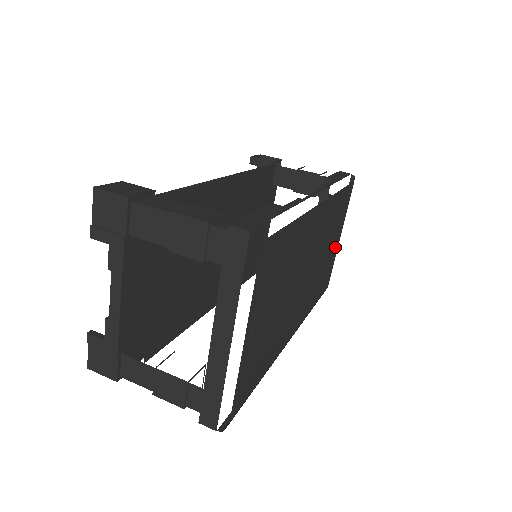
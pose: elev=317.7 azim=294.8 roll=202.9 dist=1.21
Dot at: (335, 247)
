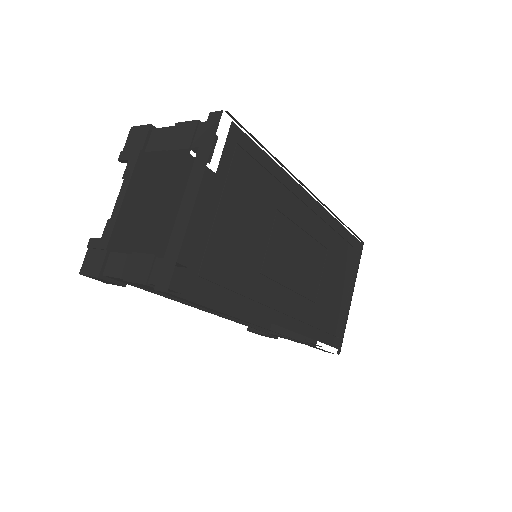
Dot at: (344, 300)
